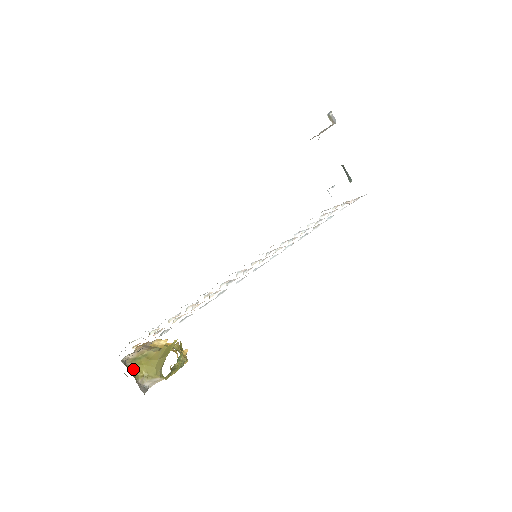
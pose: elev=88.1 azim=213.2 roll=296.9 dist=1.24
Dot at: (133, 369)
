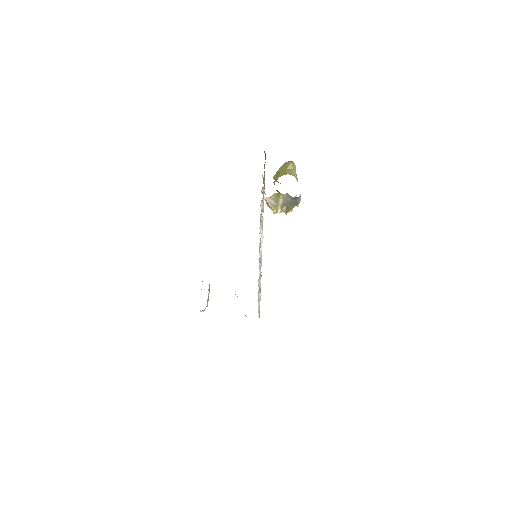
Dot at: occluded
